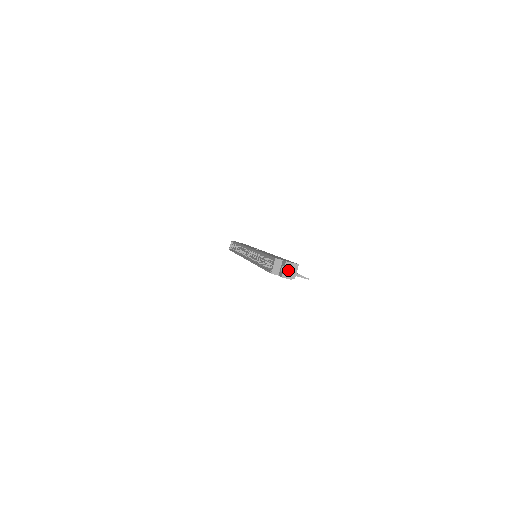
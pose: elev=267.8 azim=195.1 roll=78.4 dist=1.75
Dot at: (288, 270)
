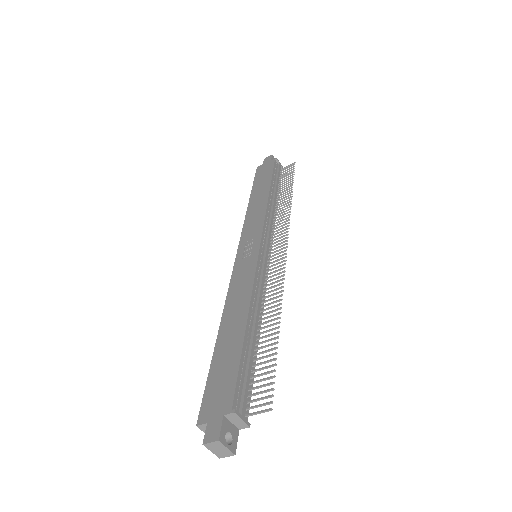
Dot at: (217, 450)
